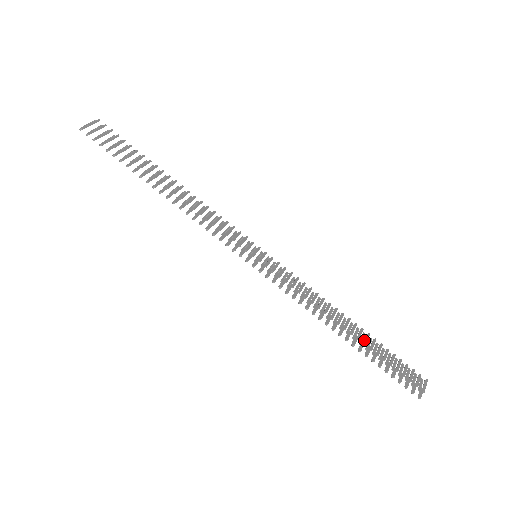
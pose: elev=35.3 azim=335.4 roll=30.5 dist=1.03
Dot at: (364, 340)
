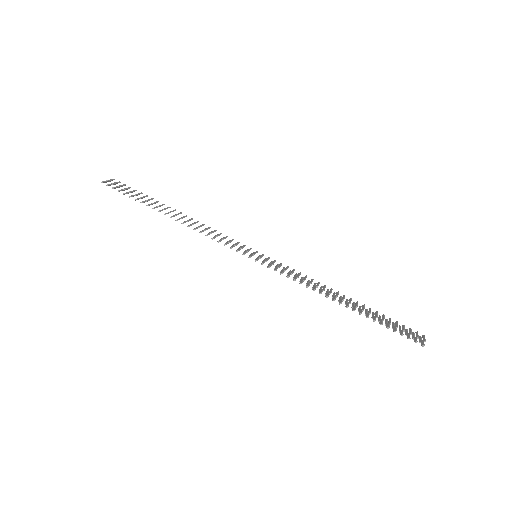
Dot at: occluded
